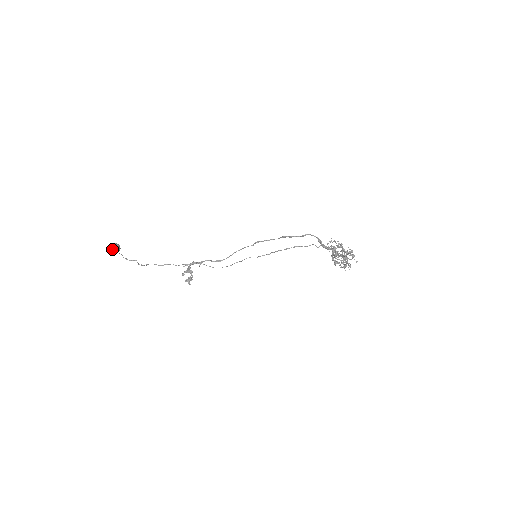
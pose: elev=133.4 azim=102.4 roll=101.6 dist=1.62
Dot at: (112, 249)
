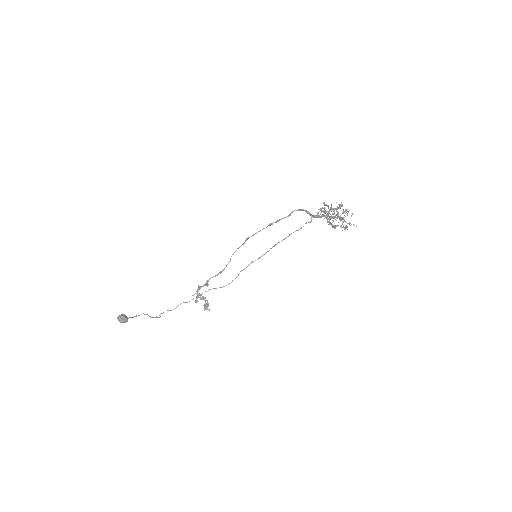
Dot at: (121, 322)
